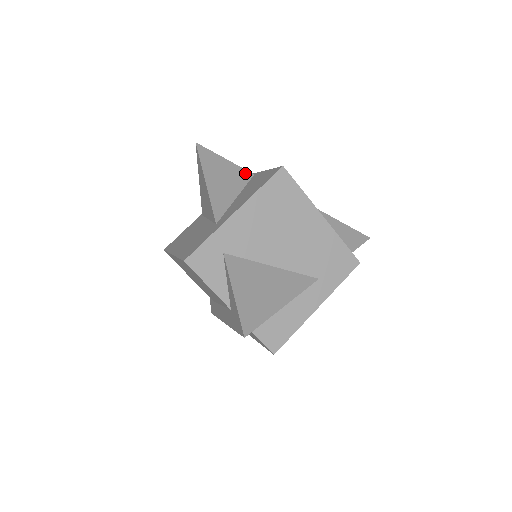
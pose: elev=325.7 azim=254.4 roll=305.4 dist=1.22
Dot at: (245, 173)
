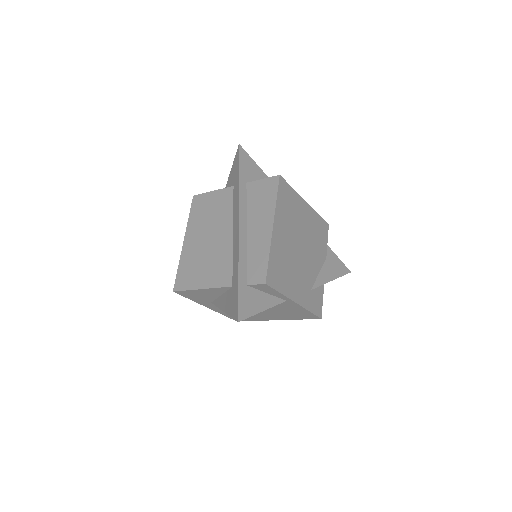
Dot at: occluded
